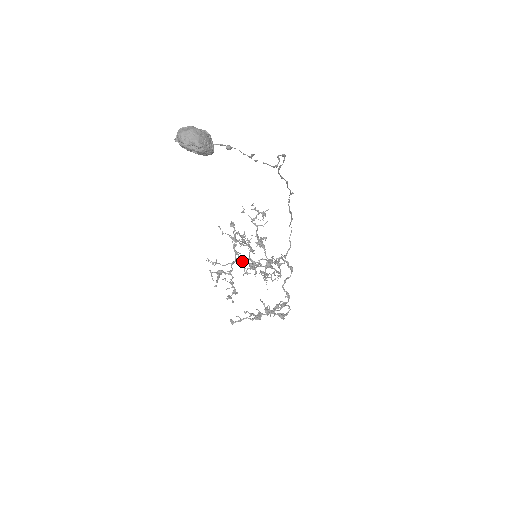
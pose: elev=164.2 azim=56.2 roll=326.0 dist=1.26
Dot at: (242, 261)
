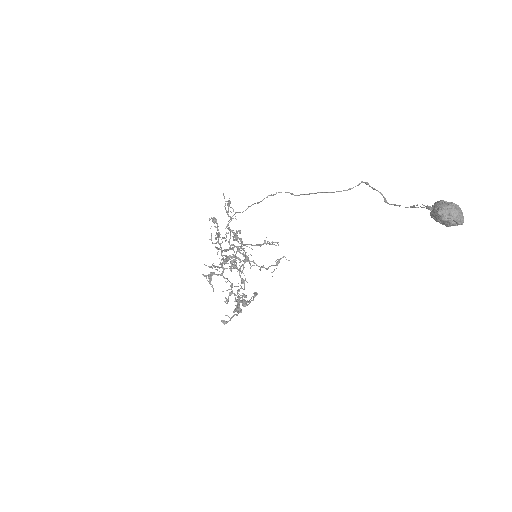
Dot at: (227, 259)
